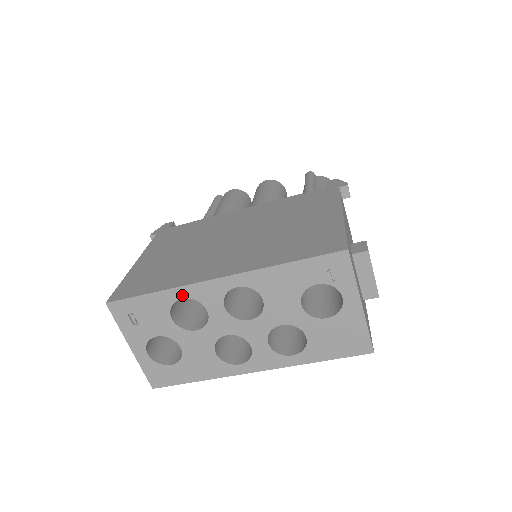
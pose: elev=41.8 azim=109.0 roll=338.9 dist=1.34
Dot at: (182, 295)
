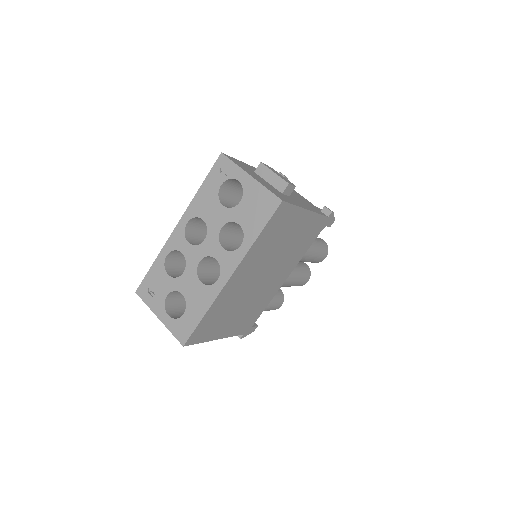
Dot at: (166, 253)
